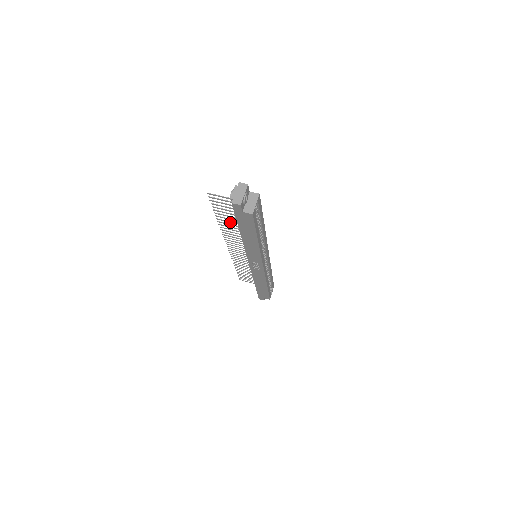
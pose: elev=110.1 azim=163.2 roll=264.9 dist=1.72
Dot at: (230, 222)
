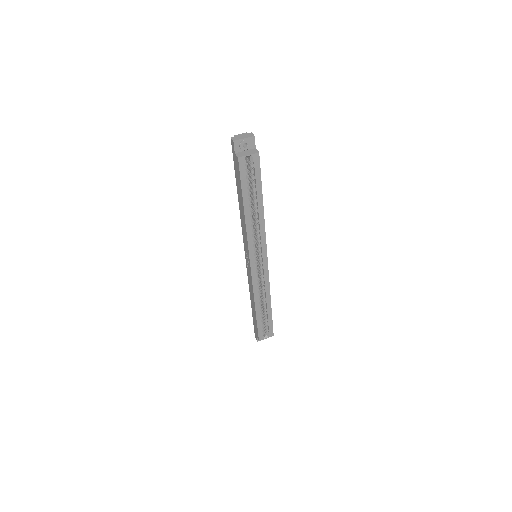
Dot at: occluded
